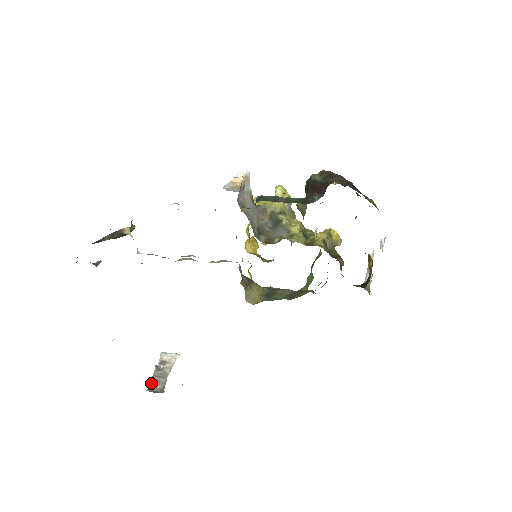
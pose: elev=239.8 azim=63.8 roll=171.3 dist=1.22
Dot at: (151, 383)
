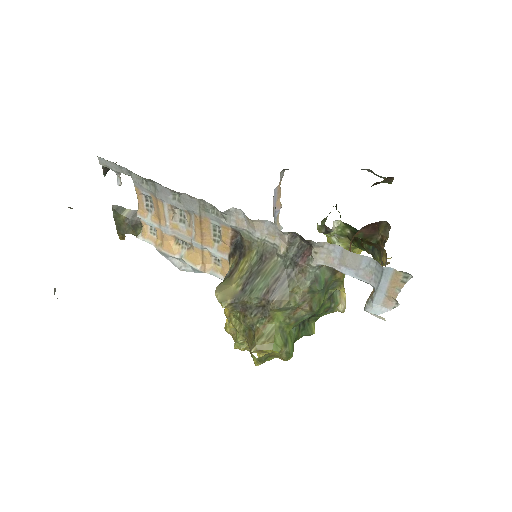
Dot at: occluded
